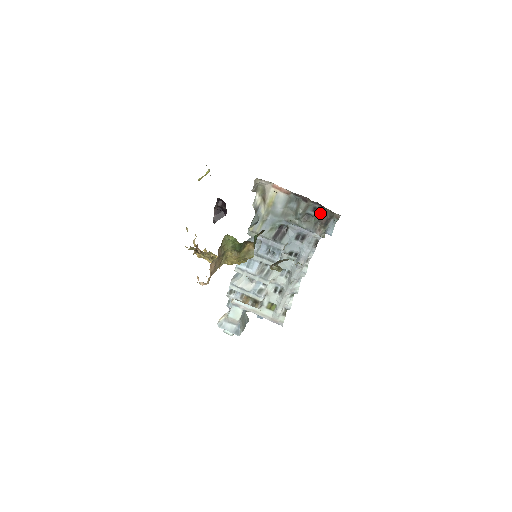
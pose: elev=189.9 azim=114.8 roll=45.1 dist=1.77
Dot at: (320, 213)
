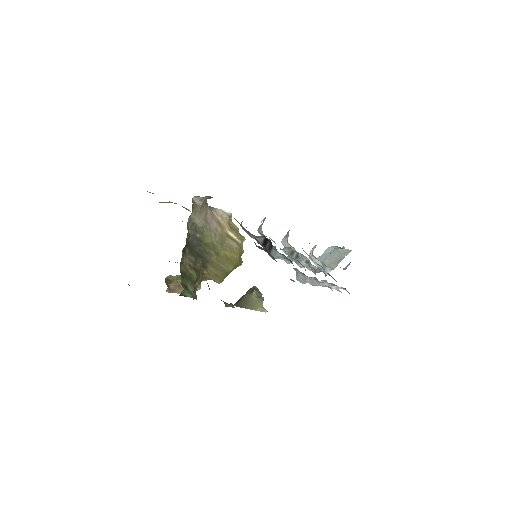
Dot at: occluded
